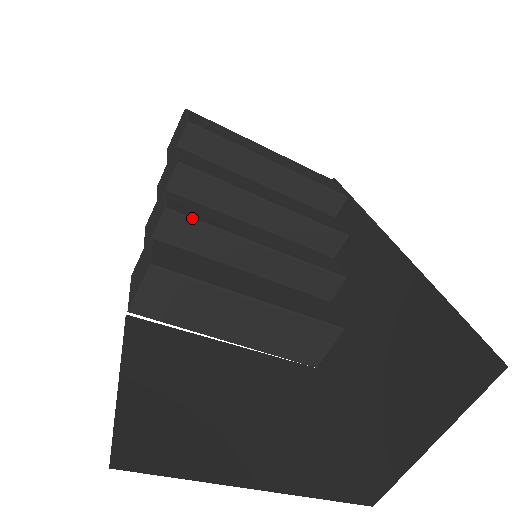
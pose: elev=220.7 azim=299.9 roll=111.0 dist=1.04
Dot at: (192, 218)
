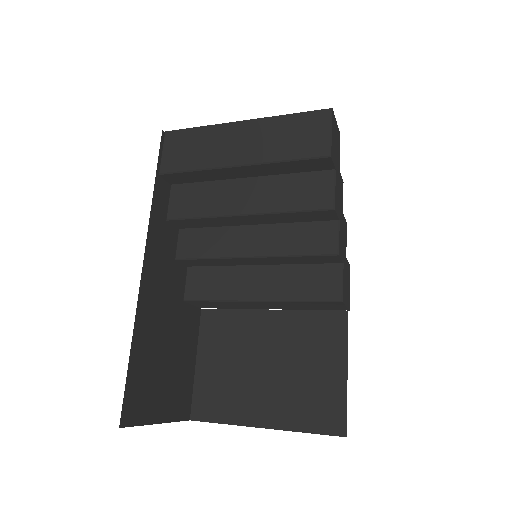
Dot at: (193, 258)
